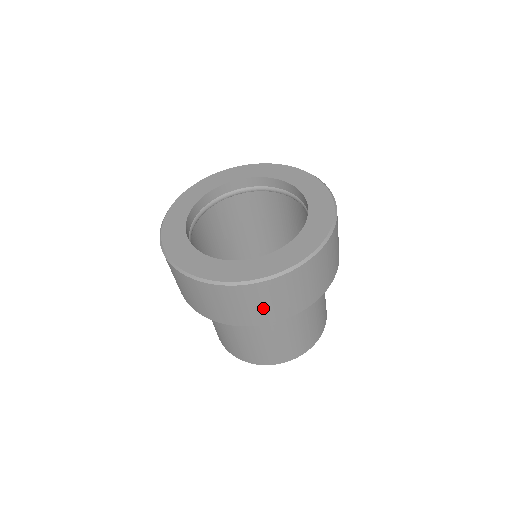
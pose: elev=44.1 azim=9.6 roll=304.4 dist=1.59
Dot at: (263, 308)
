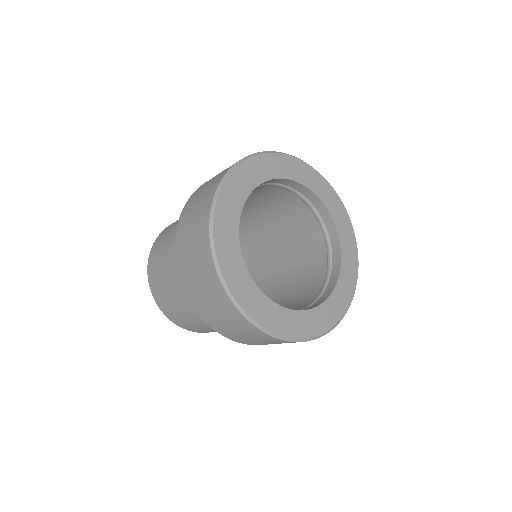
Dot at: (217, 316)
